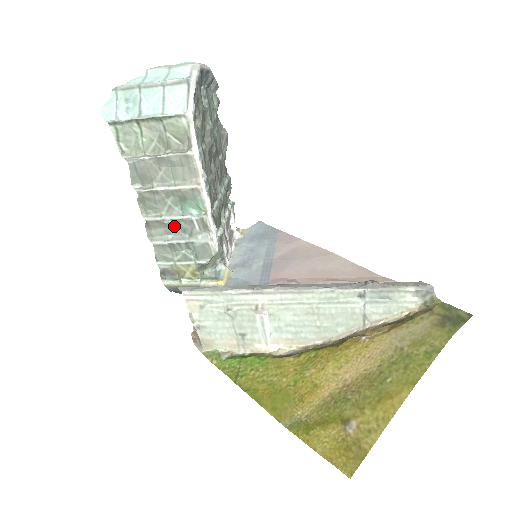
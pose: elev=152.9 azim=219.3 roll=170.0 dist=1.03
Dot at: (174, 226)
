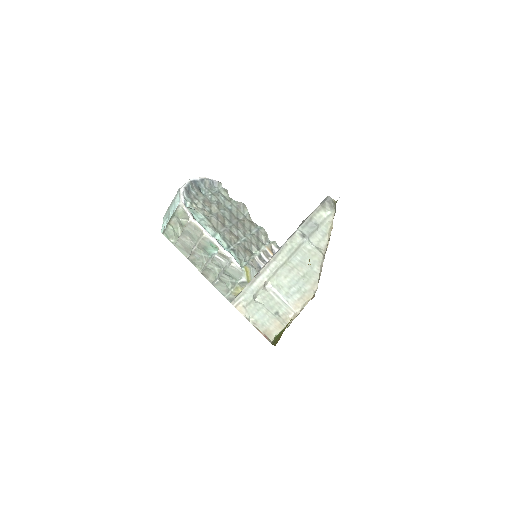
Dot at: (214, 267)
